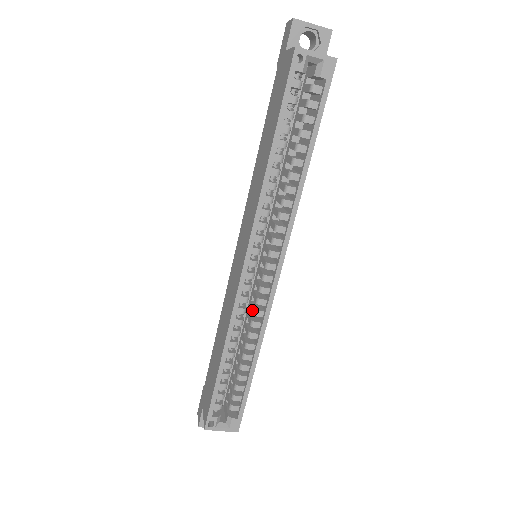
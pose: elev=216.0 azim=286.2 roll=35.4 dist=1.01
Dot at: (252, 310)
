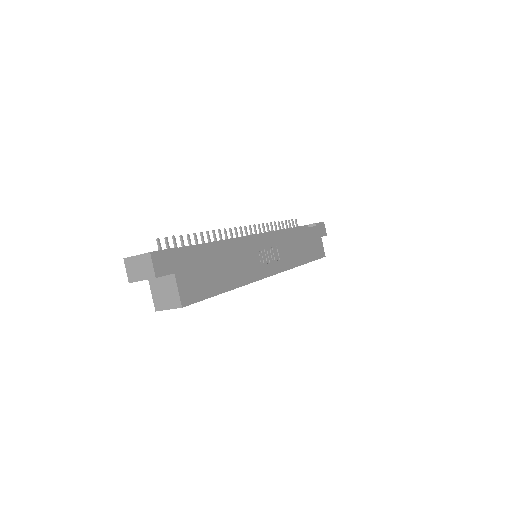
Dot at: occluded
